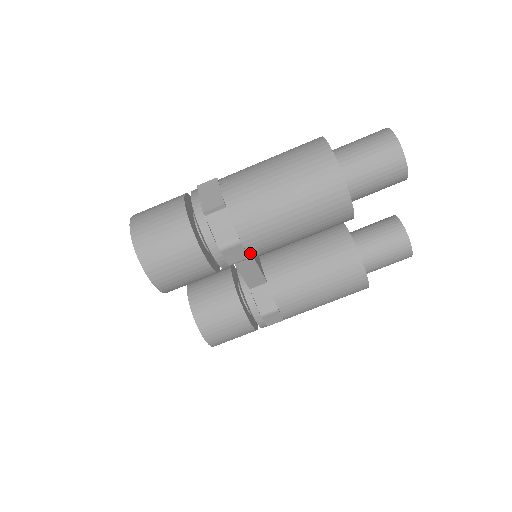
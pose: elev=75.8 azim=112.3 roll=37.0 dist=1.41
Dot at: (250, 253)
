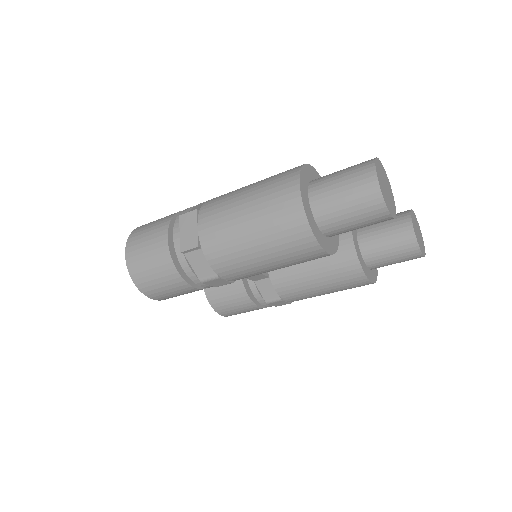
Dot at: (233, 280)
